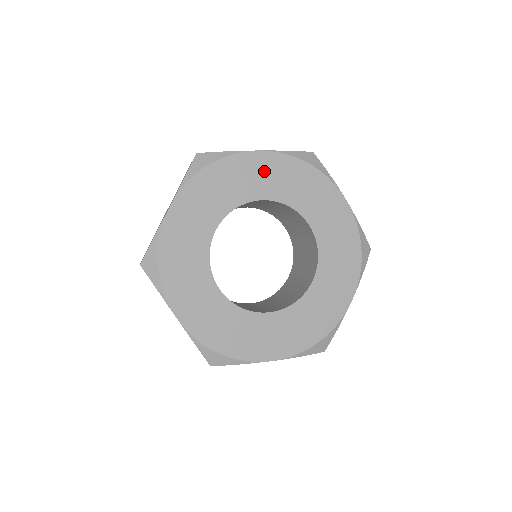
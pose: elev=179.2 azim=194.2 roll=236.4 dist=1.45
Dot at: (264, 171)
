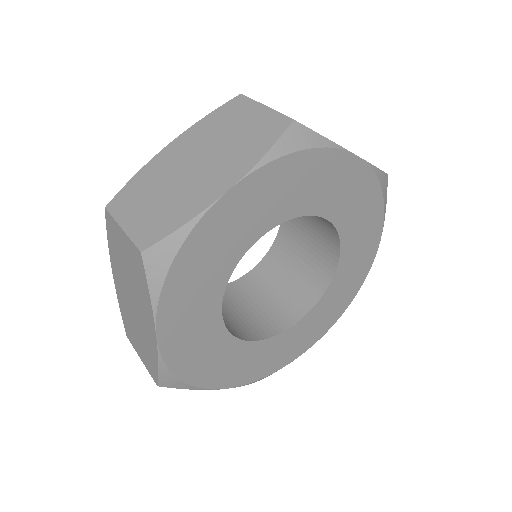
Dot at: (345, 183)
